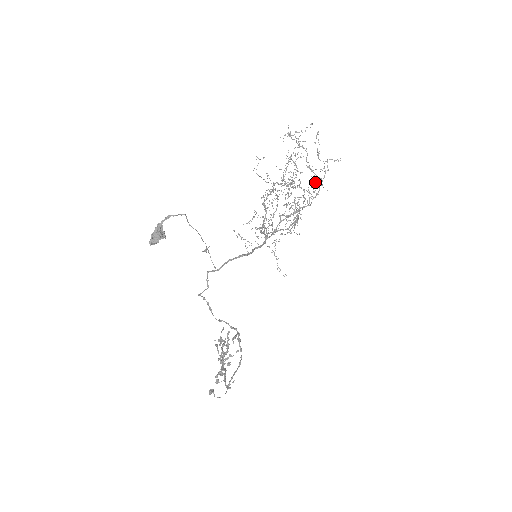
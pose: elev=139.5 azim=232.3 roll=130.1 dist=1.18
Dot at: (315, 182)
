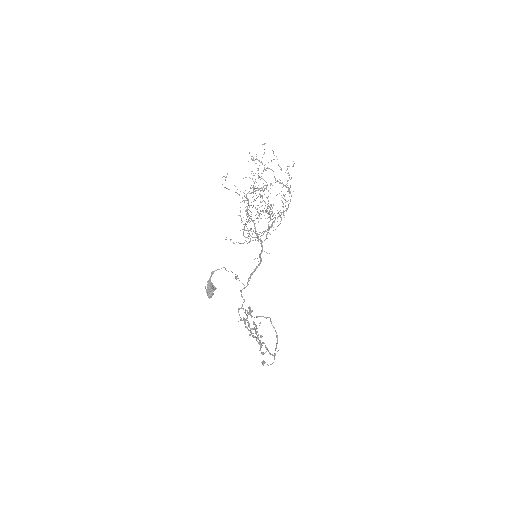
Dot at: (287, 191)
